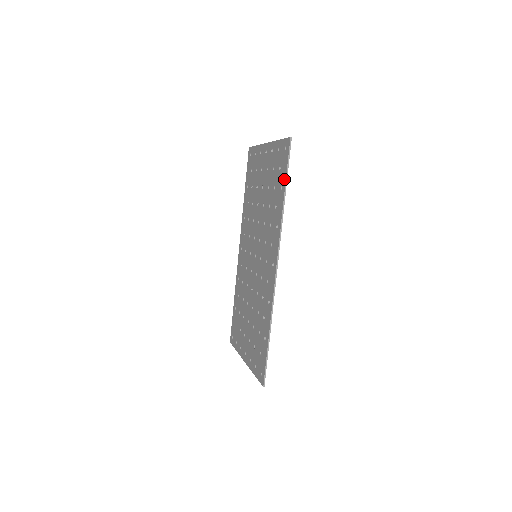
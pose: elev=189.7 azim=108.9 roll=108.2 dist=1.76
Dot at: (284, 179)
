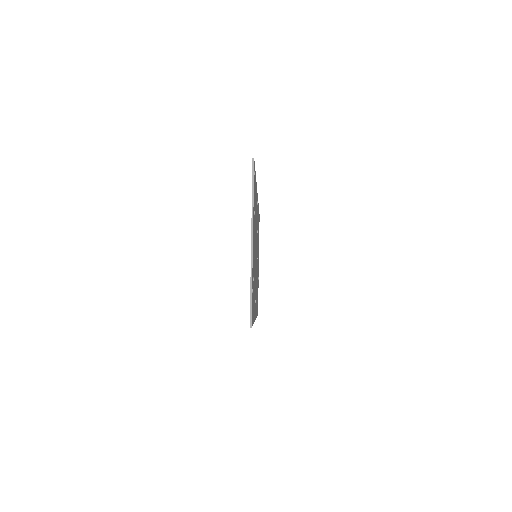
Dot at: occluded
